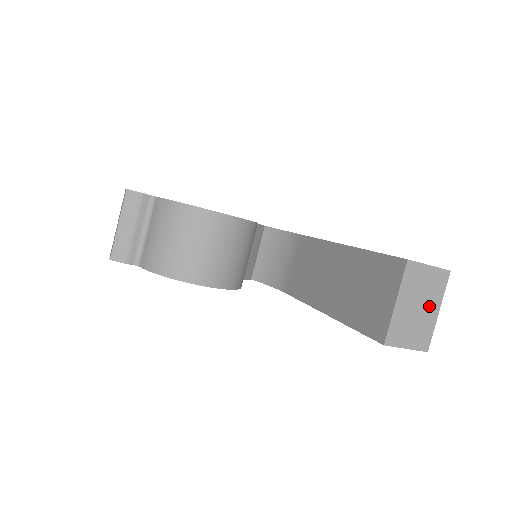
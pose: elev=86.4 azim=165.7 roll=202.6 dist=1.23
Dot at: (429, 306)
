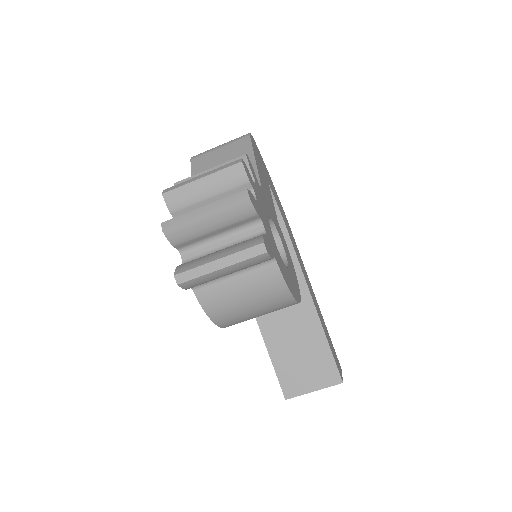
Dot at: occluded
